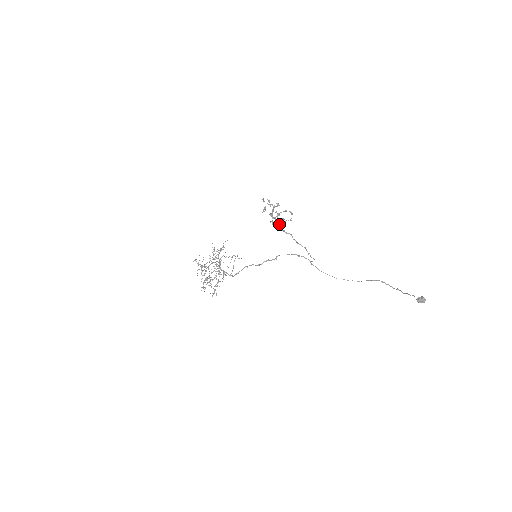
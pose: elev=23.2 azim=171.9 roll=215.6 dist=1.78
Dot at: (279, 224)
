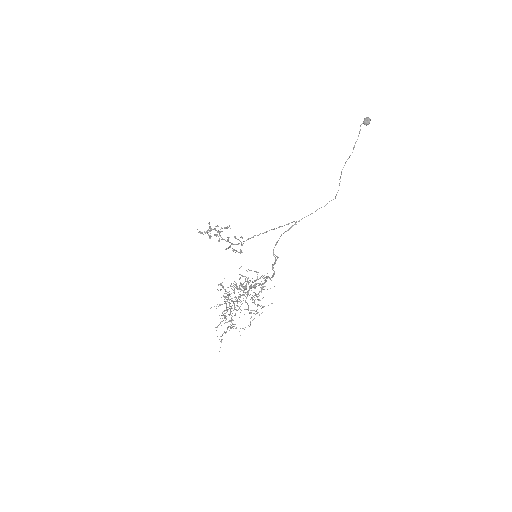
Dot at: (238, 243)
